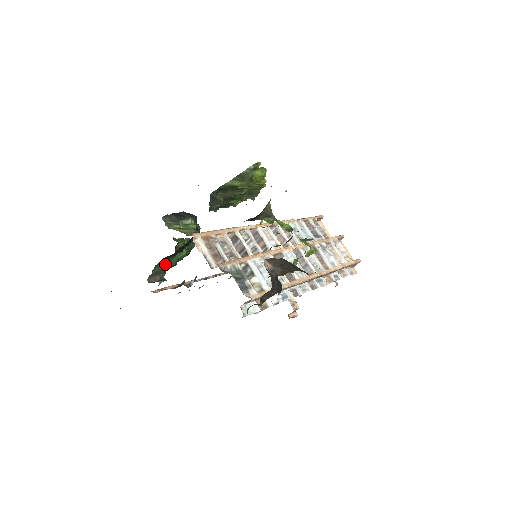
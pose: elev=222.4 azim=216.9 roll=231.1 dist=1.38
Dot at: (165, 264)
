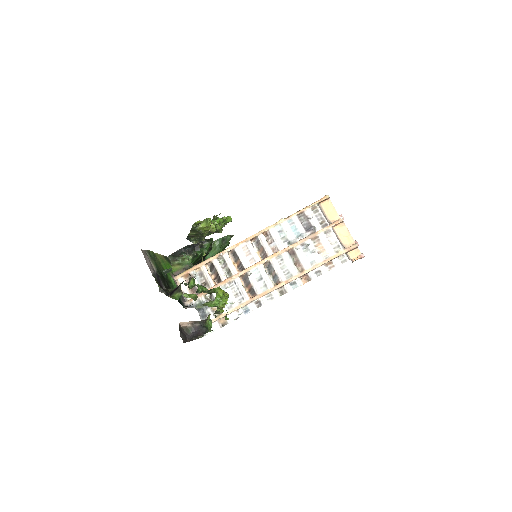
Dot at: occluded
